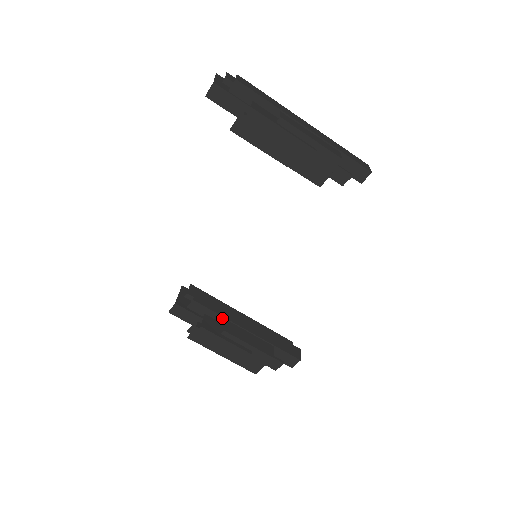
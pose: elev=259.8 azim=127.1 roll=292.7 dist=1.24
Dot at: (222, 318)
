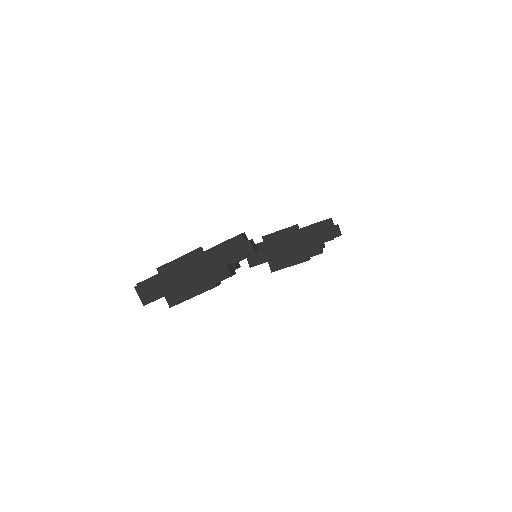
Dot at: (277, 257)
